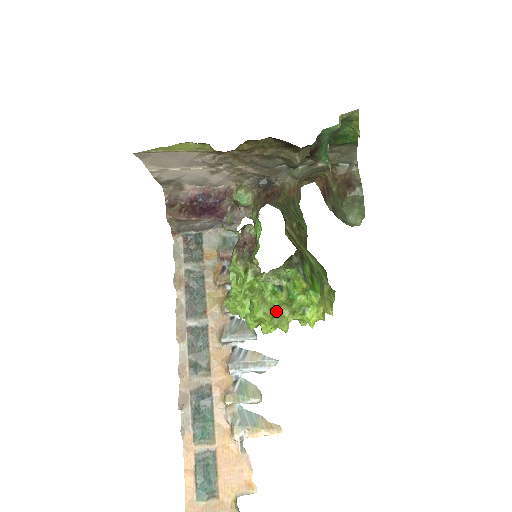
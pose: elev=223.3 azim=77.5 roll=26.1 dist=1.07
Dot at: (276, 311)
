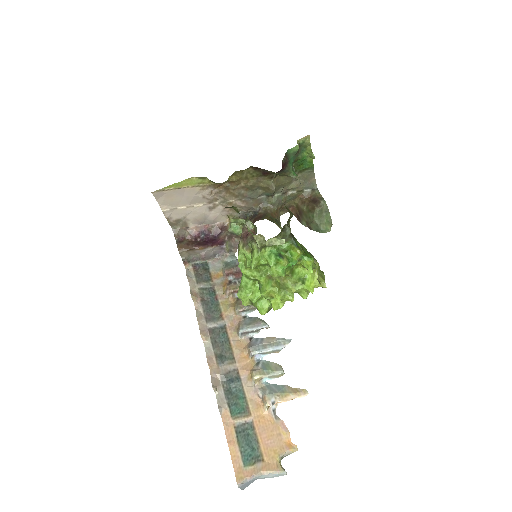
Dot at: (281, 285)
